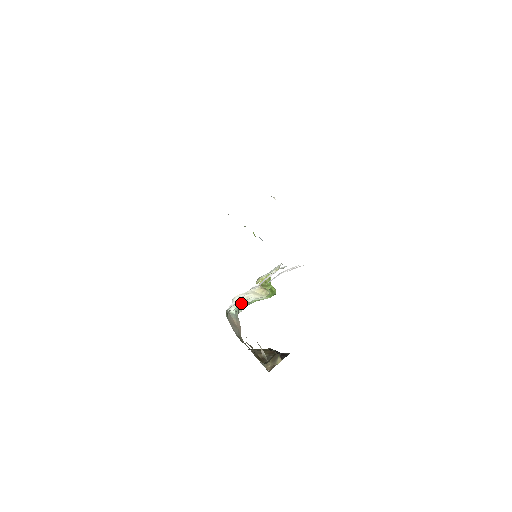
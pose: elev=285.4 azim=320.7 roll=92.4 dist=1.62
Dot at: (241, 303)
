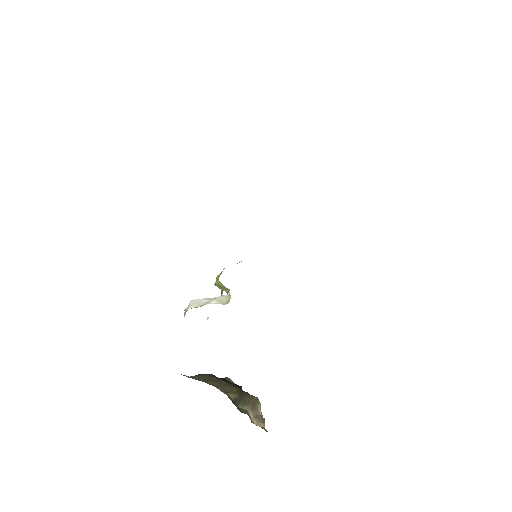
Dot at: occluded
